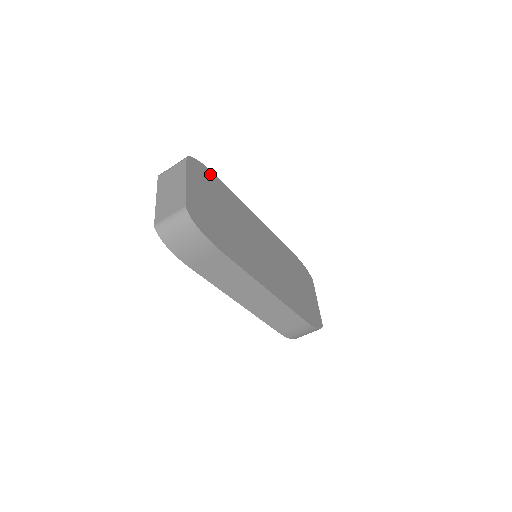
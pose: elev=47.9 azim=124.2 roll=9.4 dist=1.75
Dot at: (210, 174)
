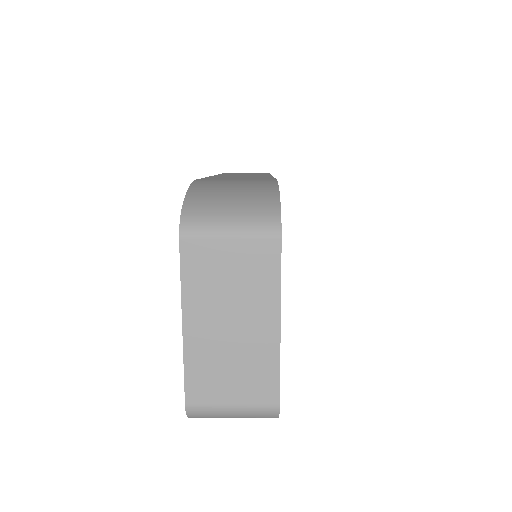
Dot at: occluded
